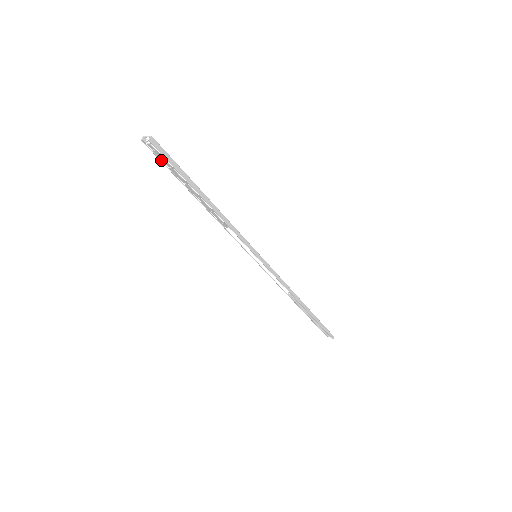
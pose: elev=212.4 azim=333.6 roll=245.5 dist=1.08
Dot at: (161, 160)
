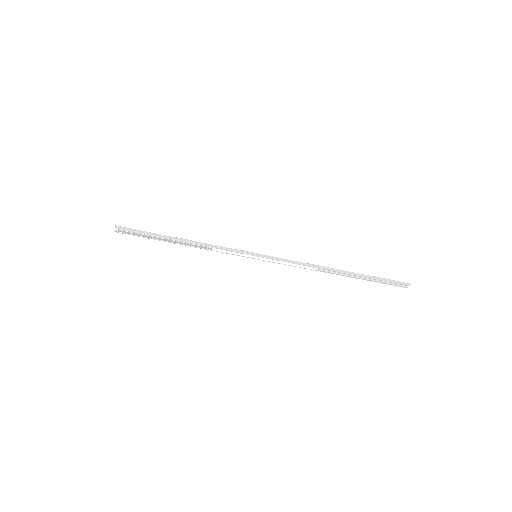
Dot at: (134, 235)
